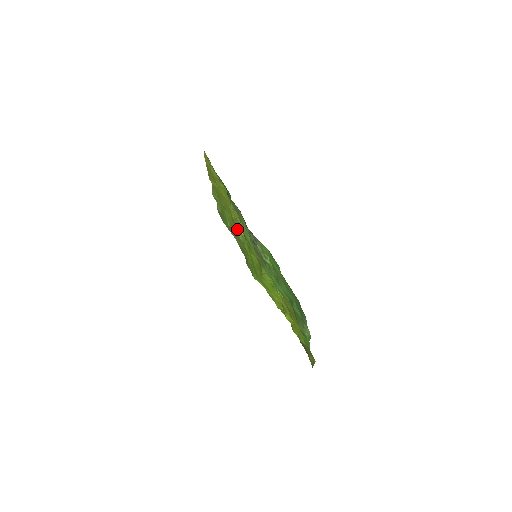
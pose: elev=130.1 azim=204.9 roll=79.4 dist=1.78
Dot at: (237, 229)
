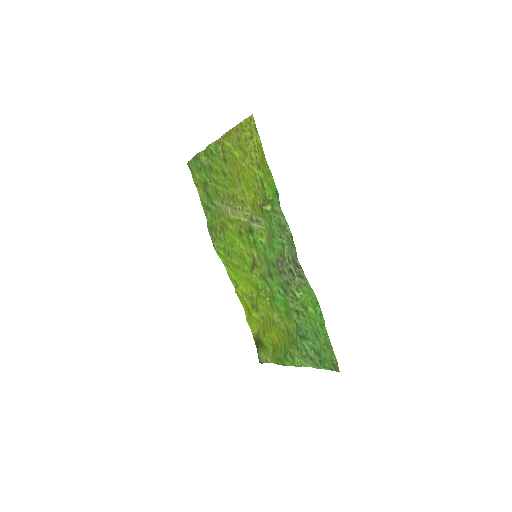
Dot at: (236, 210)
